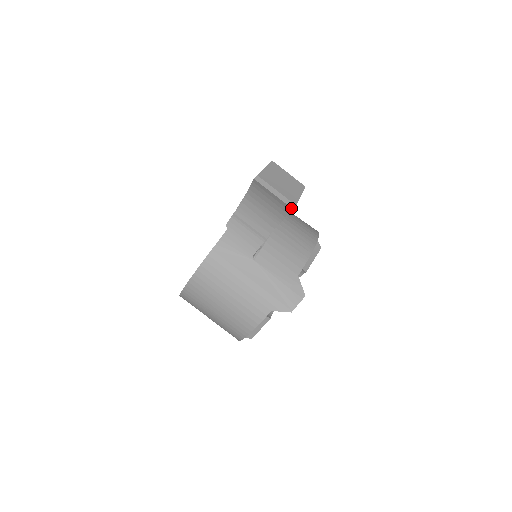
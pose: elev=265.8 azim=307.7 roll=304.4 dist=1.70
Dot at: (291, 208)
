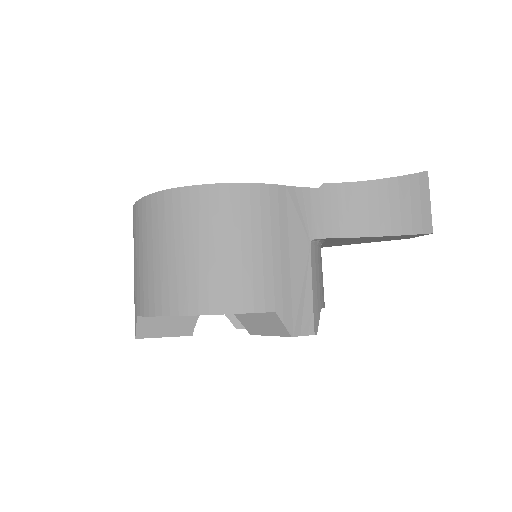
Dot at: (432, 229)
